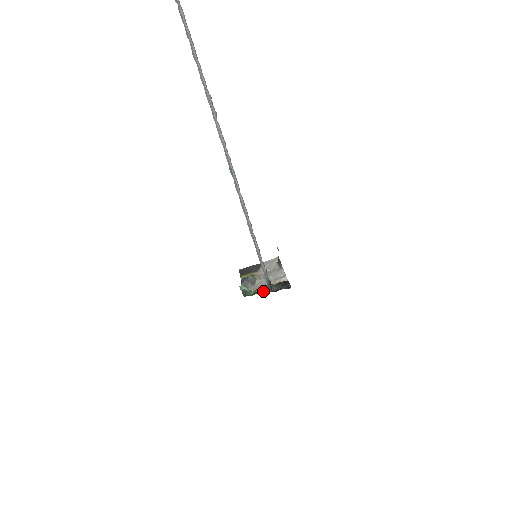
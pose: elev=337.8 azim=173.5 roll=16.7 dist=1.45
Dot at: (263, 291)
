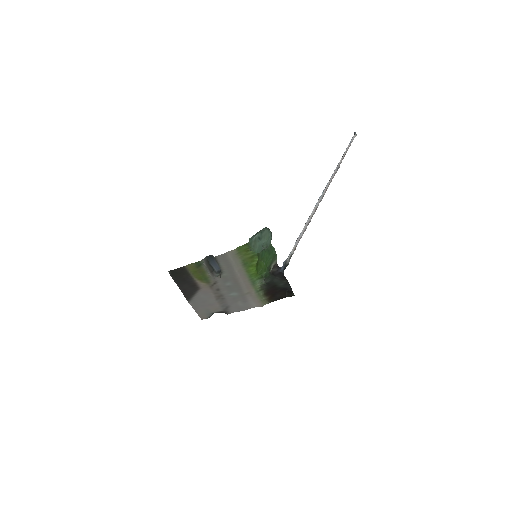
Dot at: (271, 262)
